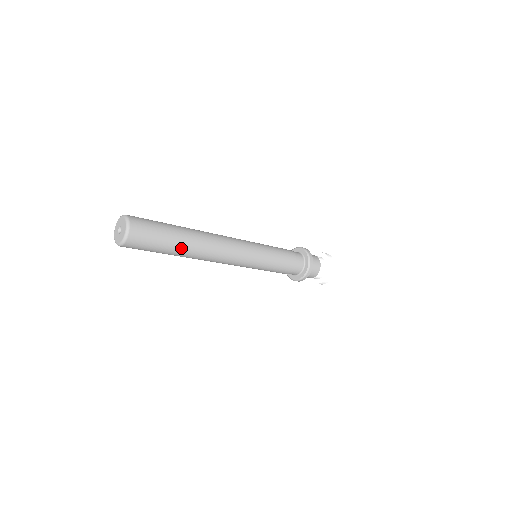
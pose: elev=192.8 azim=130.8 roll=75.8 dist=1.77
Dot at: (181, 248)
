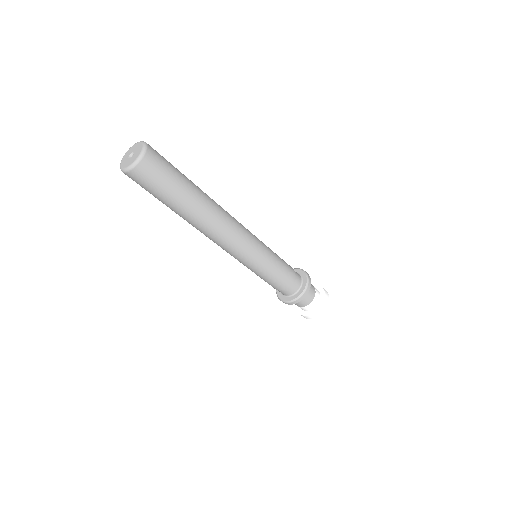
Dot at: (193, 199)
